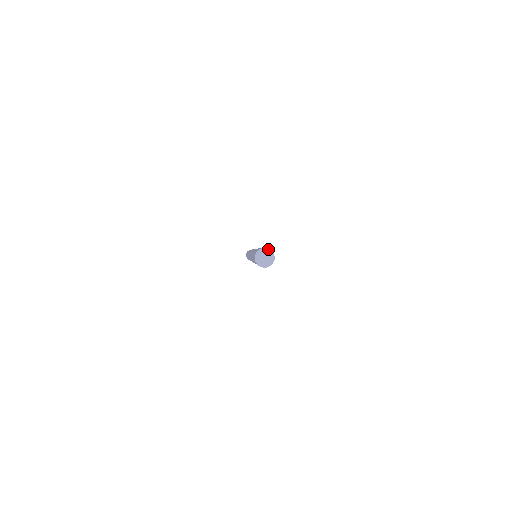
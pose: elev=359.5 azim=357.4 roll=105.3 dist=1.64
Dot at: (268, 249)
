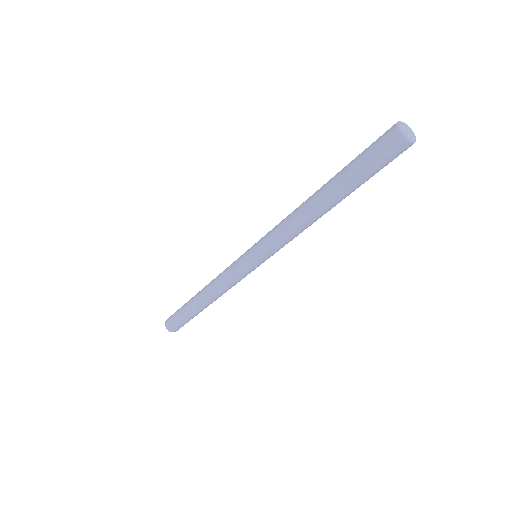
Dot at: (411, 129)
